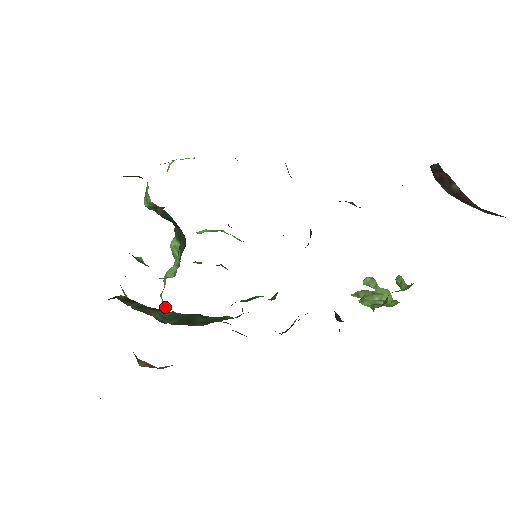
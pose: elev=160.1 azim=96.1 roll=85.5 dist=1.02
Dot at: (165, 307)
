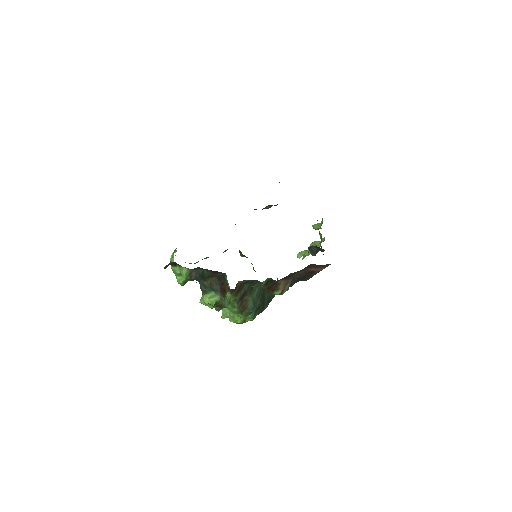
Dot at: (240, 320)
